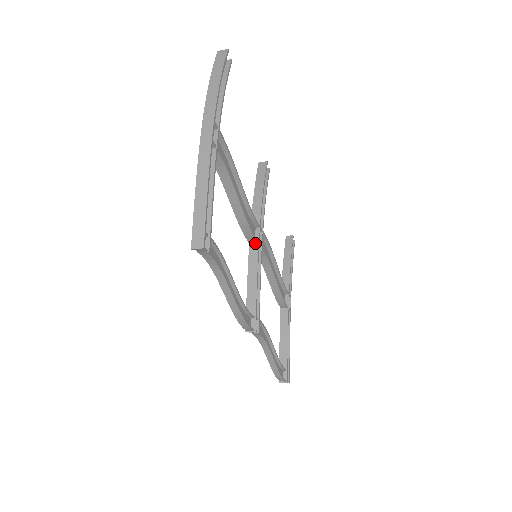
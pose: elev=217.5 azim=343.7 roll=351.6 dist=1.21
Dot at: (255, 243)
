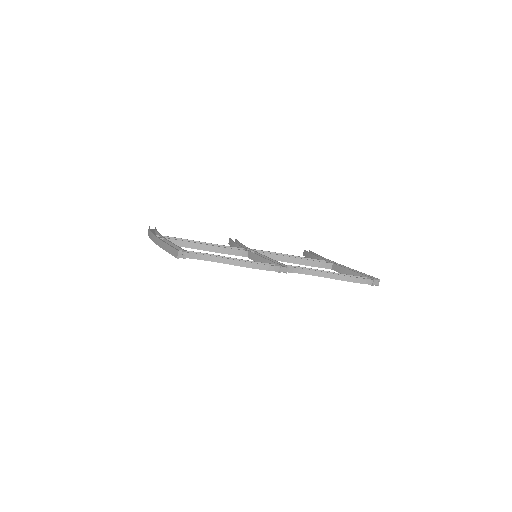
Dot at: (247, 253)
